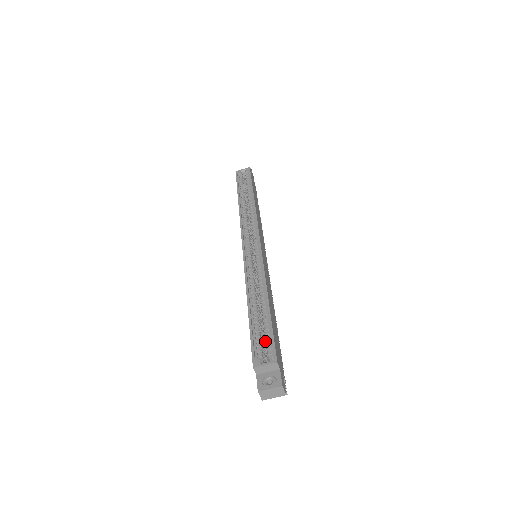
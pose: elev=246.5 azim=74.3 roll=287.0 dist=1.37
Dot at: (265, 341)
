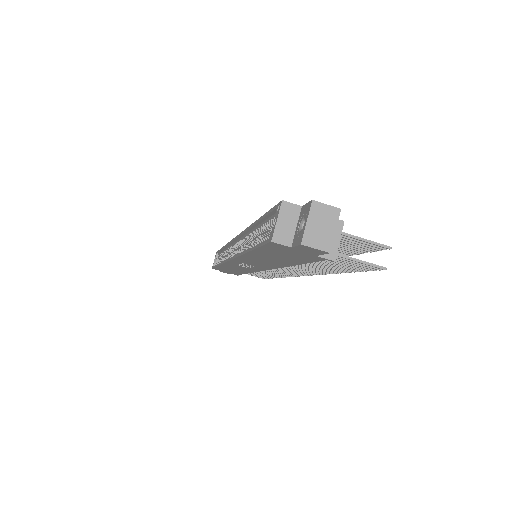
Dot at: occluded
